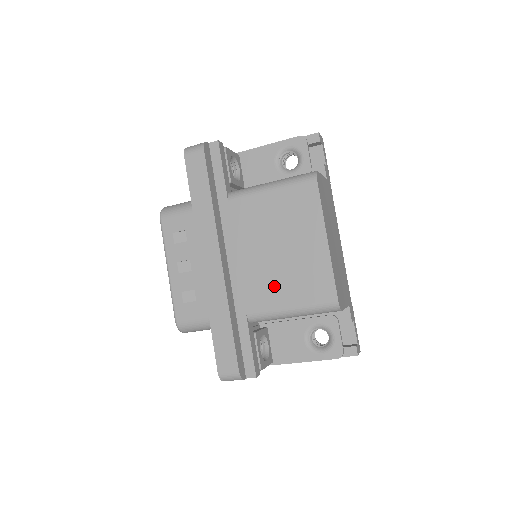
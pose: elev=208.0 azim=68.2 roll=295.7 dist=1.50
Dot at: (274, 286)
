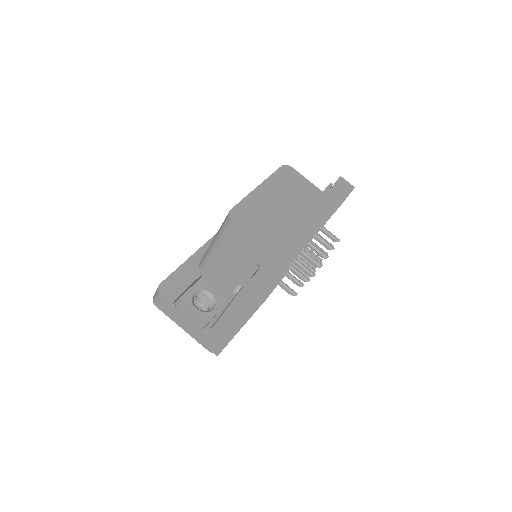
Dot at: occluded
